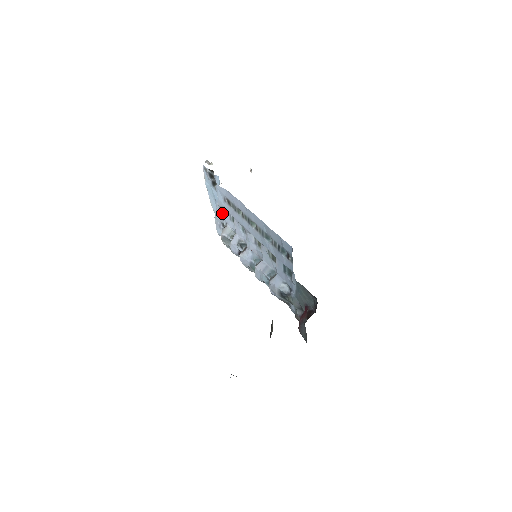
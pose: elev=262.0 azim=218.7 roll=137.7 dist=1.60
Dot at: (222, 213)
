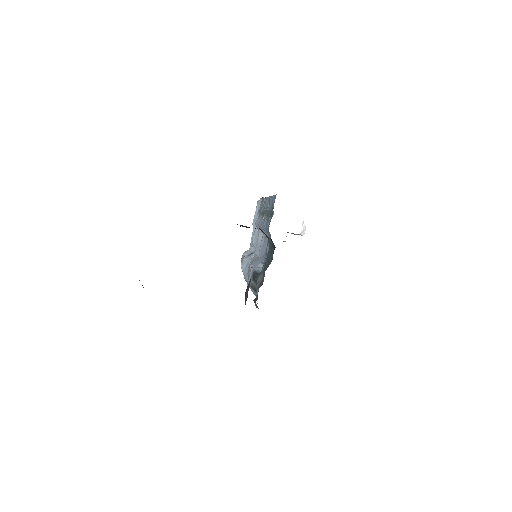
Dot at: occluded
